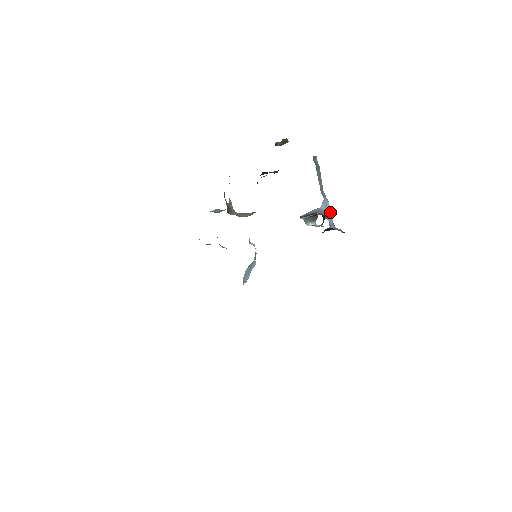
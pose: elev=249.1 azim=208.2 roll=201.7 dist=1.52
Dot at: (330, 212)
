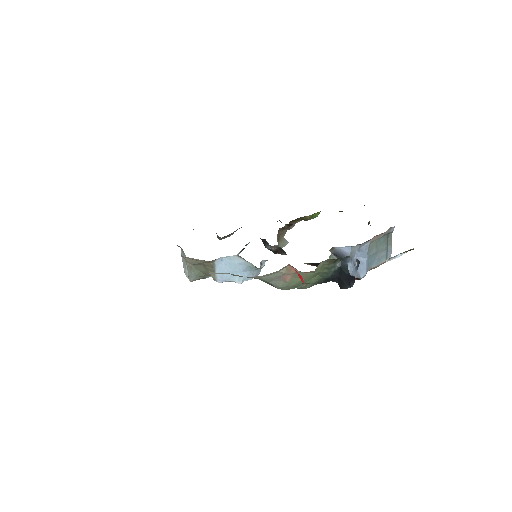
Dot at: (359, 275)
